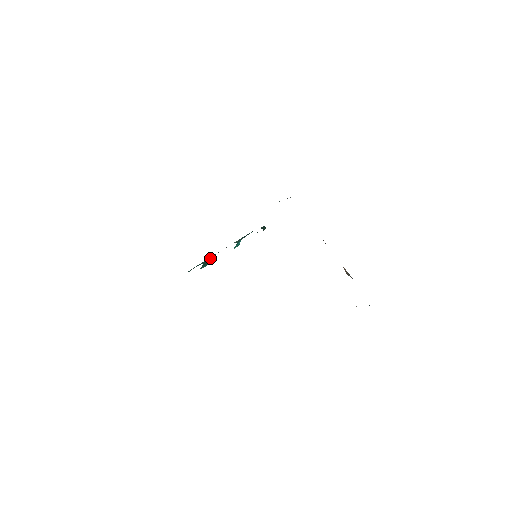
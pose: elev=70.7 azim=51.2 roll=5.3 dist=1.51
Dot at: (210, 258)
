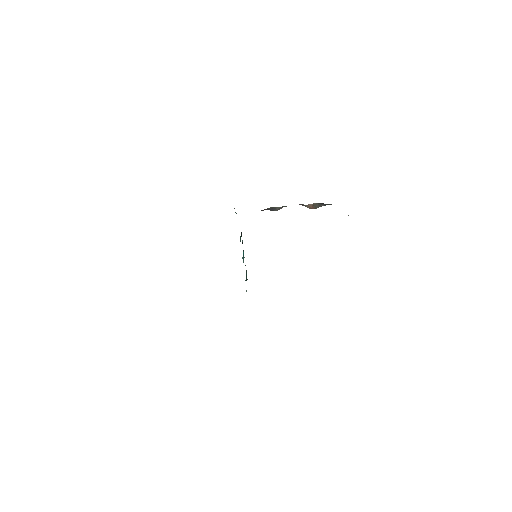
Dot at: (246, 271)
